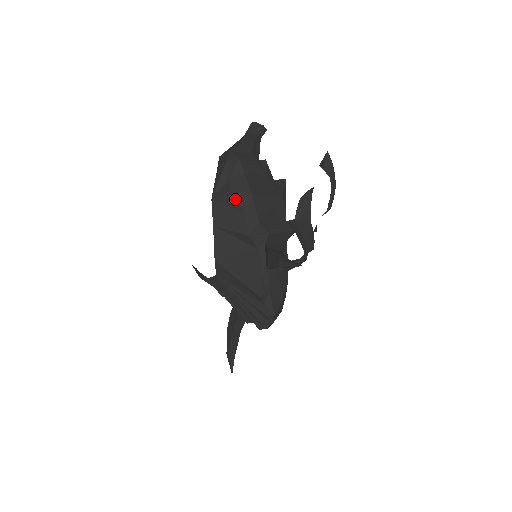
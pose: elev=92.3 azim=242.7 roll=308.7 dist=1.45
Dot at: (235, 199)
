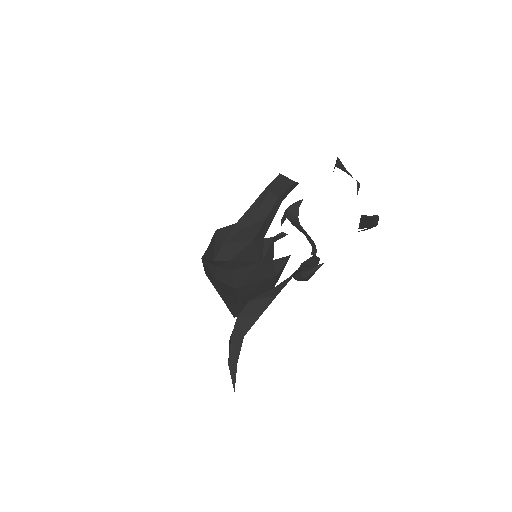
Dot at: (219, 281)
